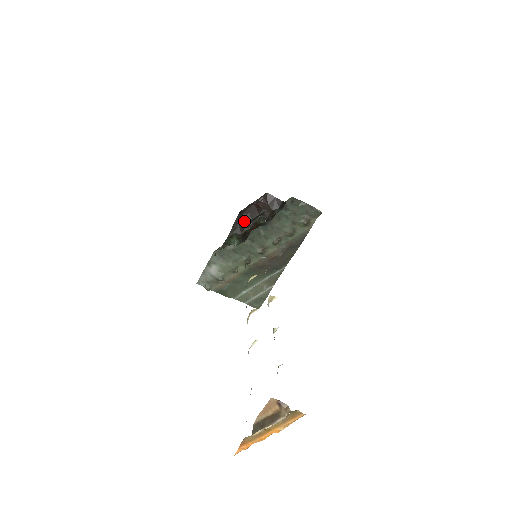
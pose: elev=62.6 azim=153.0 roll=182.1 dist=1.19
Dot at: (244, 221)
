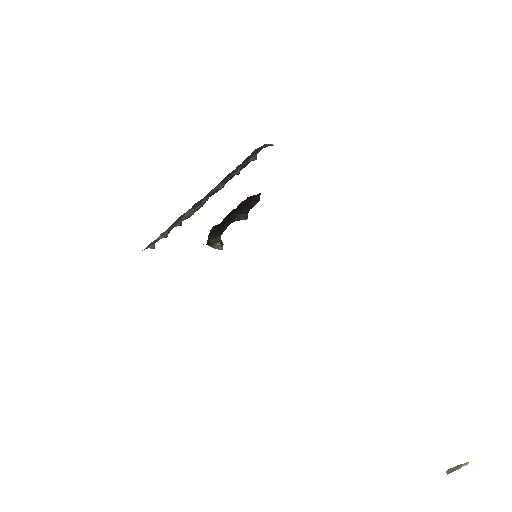
Dot at: (221, 227)
